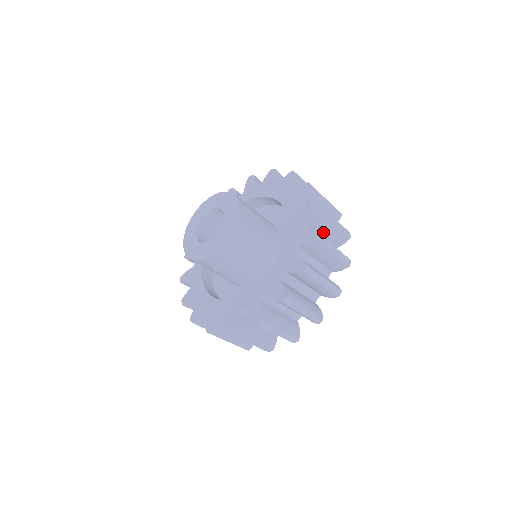
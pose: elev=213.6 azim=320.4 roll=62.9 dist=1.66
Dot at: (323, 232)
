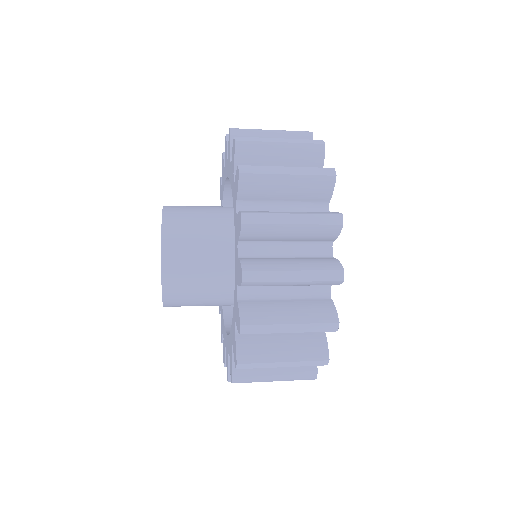
Dot at: occluded
